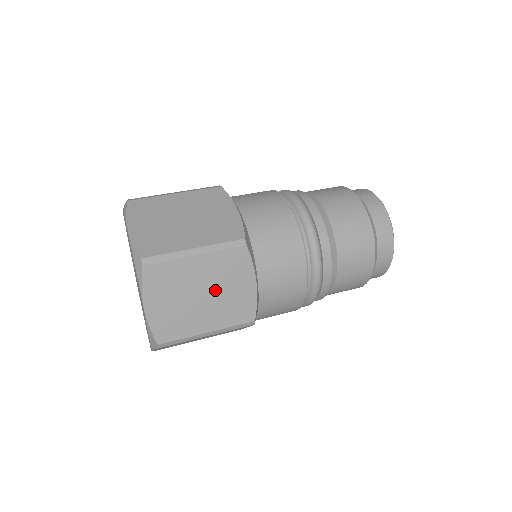
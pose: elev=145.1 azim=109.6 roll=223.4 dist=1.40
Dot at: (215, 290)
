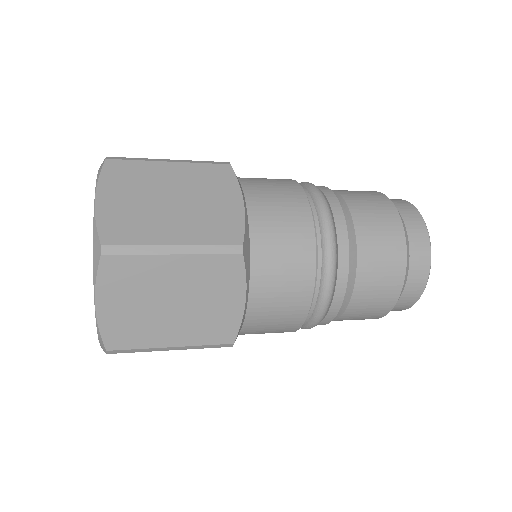
Dot at: (191, 300)
